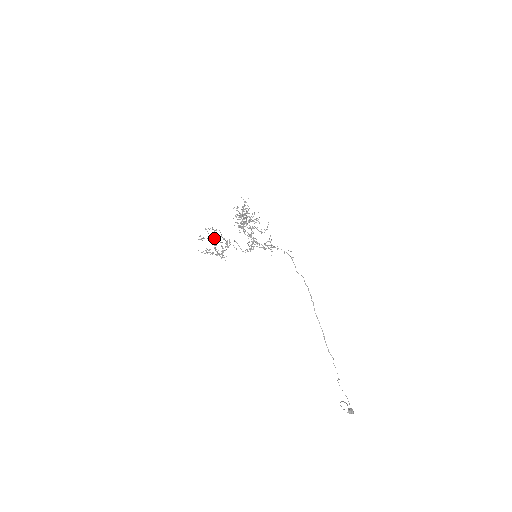
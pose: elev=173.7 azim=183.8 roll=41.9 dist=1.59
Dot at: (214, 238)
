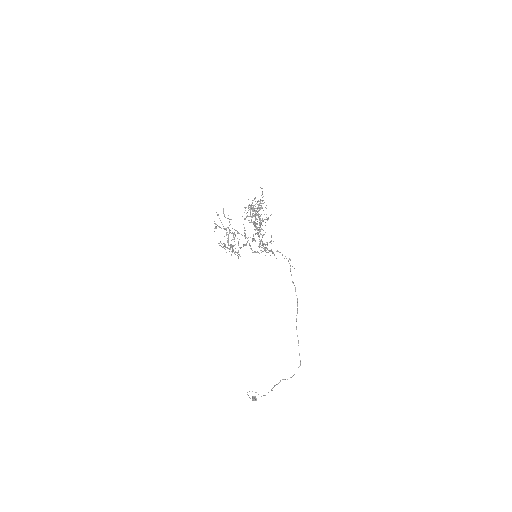
Dot at: occluded
